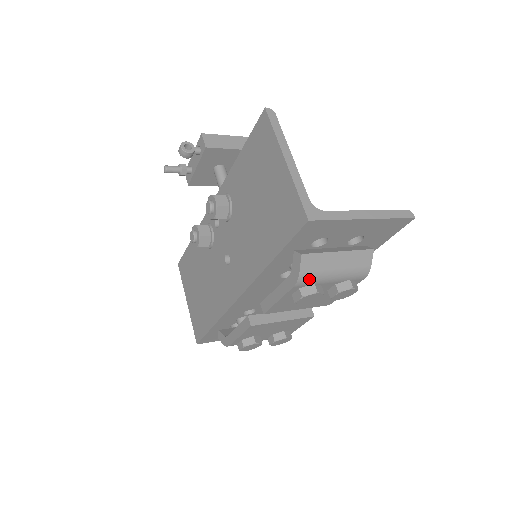
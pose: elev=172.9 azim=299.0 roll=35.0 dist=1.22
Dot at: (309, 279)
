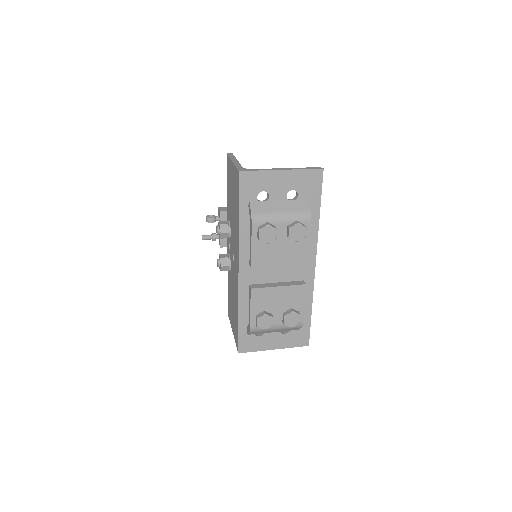
Dot at: (261, 218)
